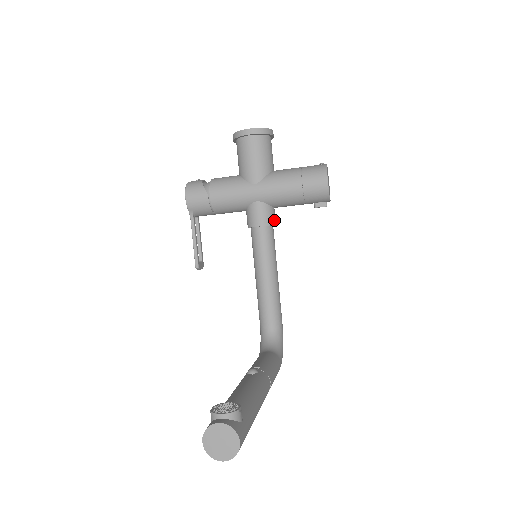
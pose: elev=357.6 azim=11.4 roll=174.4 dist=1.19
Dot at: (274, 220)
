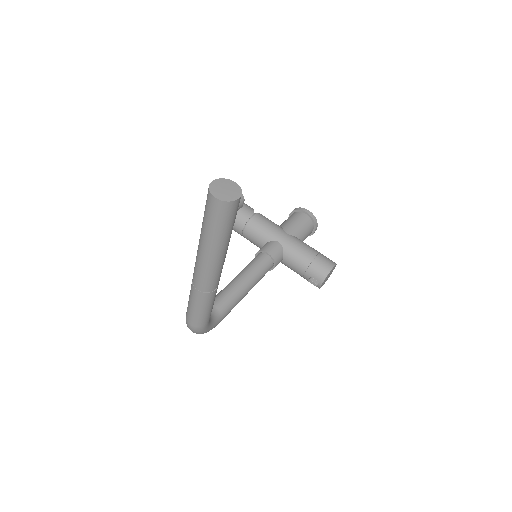
Dot at: (277, 263)
